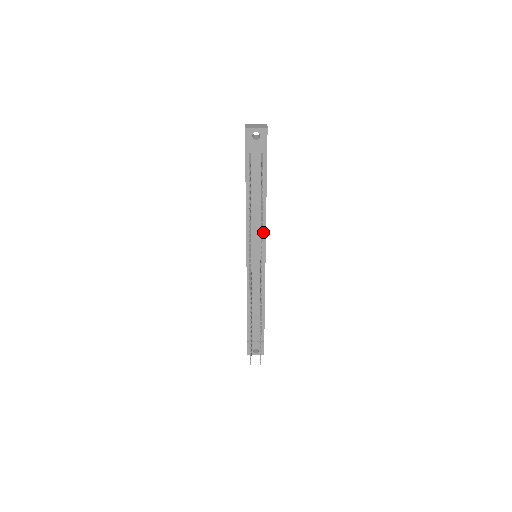
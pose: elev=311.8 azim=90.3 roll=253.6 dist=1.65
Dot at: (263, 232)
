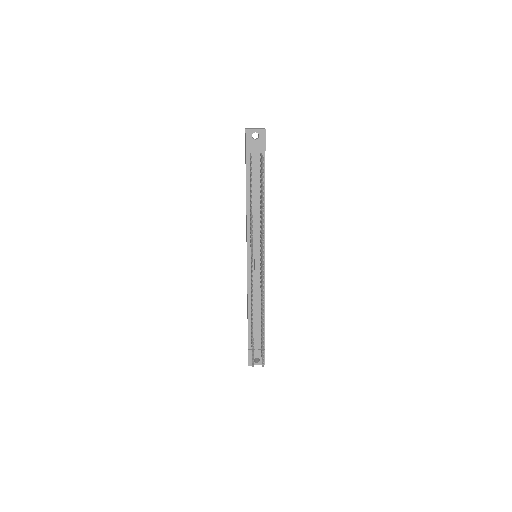
Dot at: occluded
